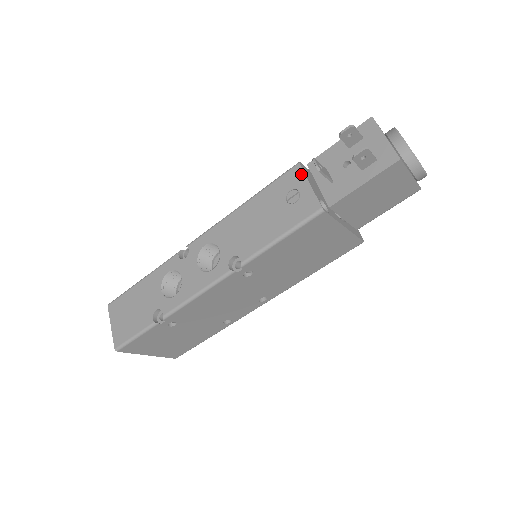
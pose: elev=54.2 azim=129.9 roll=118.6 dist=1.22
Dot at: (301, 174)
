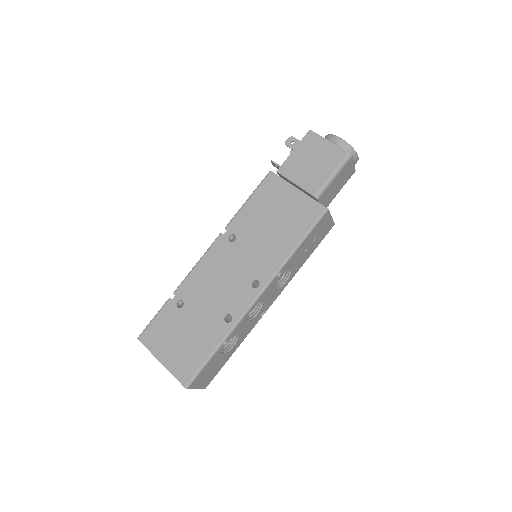
Dot at: occluded
